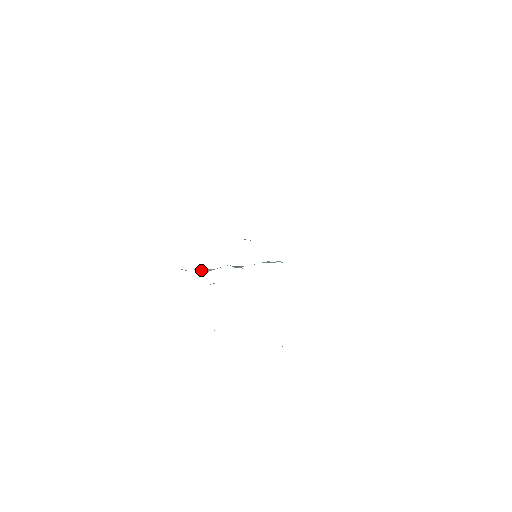
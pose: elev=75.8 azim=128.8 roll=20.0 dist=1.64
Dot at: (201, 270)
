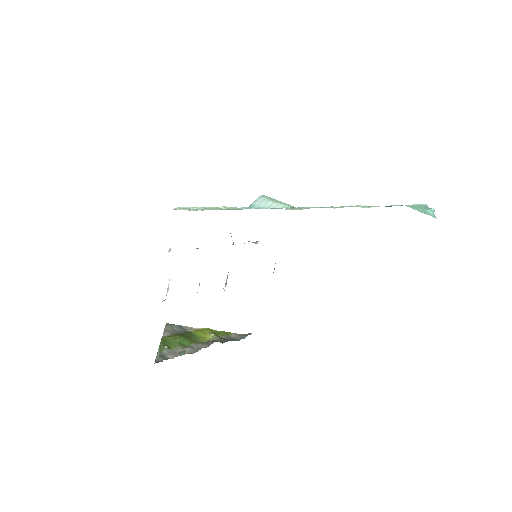
Dot at: occluded
